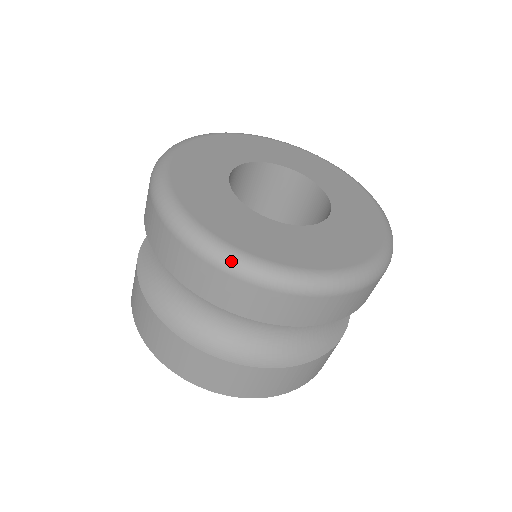
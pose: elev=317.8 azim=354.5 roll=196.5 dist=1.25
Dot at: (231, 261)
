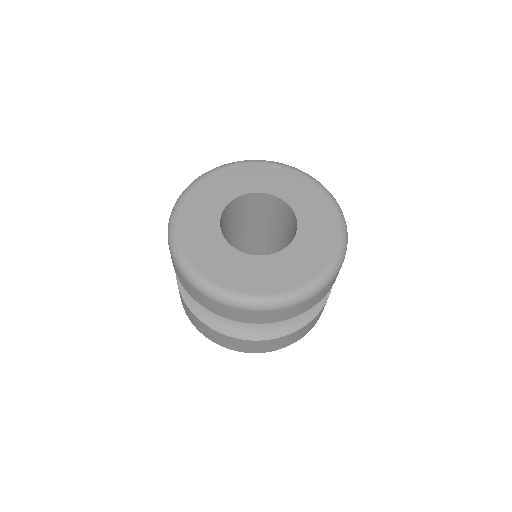
Dot at: (171, 242)
